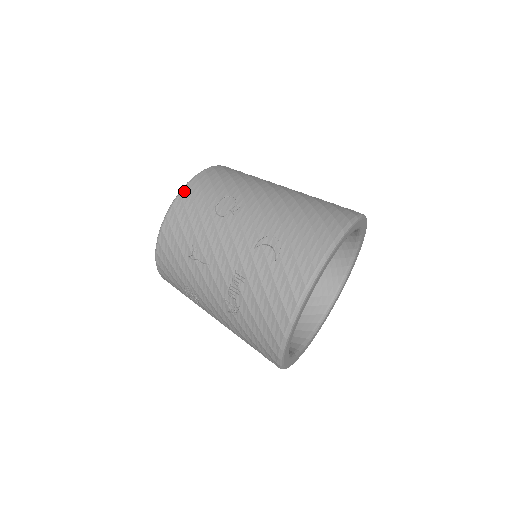
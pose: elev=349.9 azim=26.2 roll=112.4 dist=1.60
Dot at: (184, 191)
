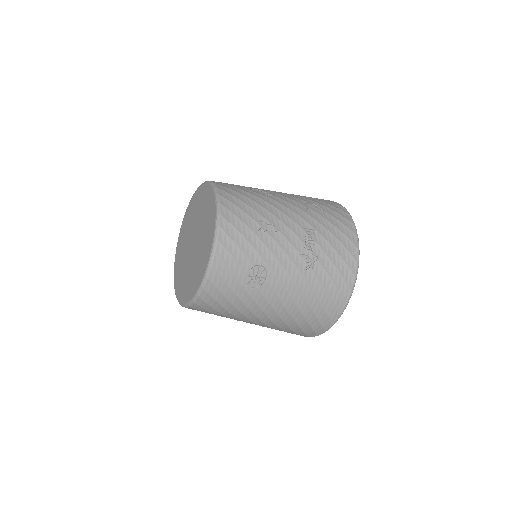
Dot at: (218, 186)
